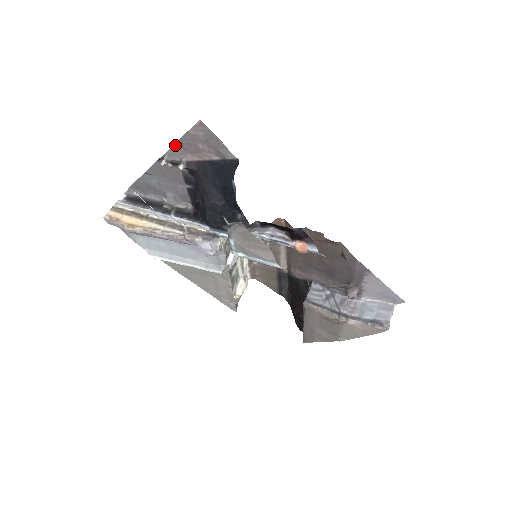
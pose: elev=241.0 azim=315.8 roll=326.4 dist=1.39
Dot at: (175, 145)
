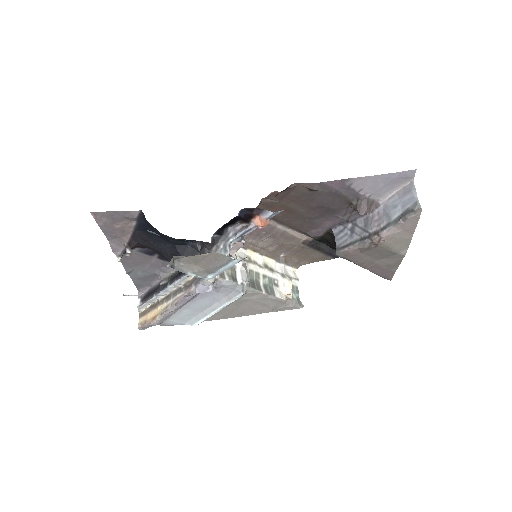
Dot at: (110, 241)
